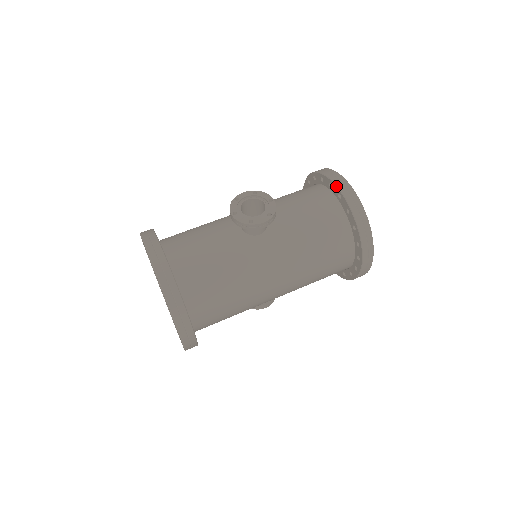
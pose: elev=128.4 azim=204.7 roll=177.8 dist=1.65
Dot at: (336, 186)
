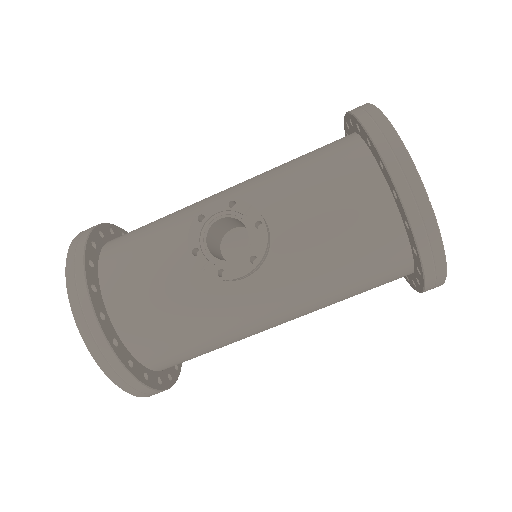
Dot at: (390, 177)
